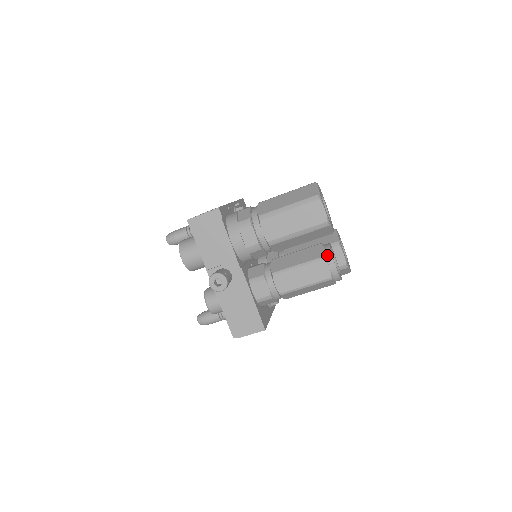
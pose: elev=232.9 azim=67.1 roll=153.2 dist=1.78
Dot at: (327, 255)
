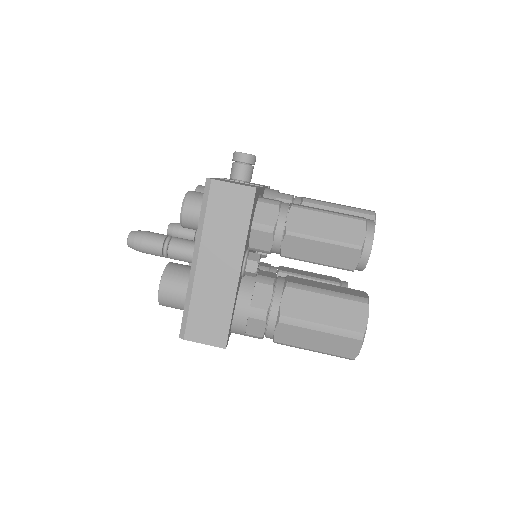
Dot at: occluded
